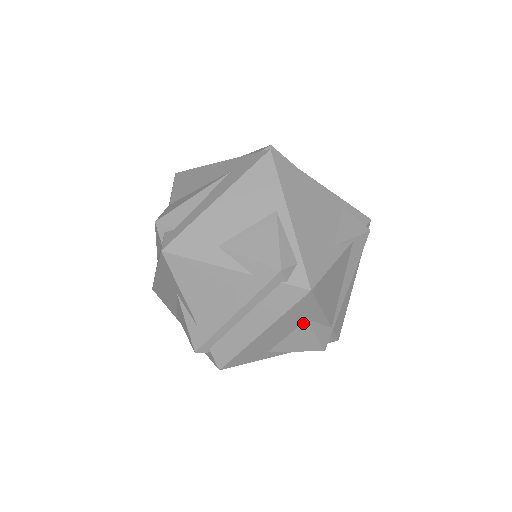
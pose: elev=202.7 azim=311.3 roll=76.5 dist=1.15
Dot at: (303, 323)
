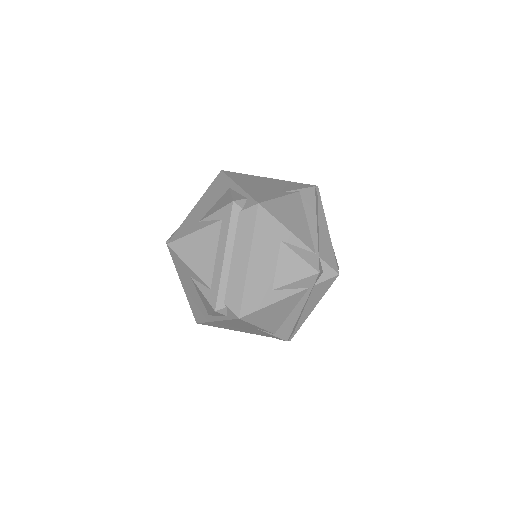
Dot at: (280, 246)
